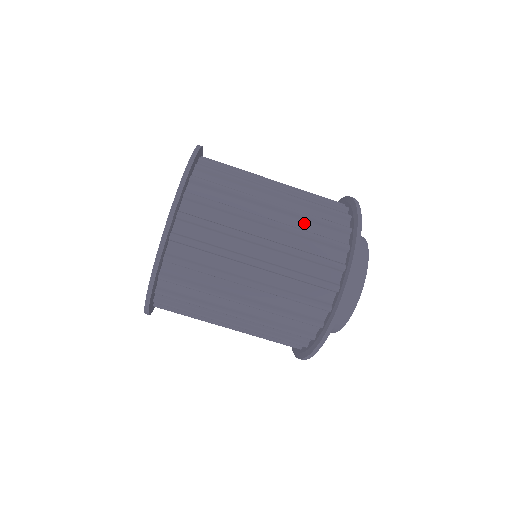
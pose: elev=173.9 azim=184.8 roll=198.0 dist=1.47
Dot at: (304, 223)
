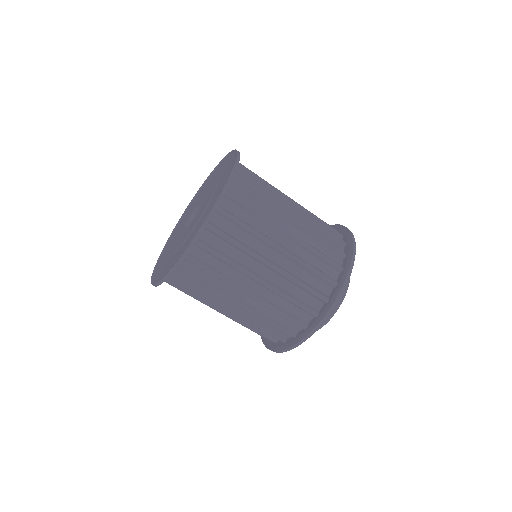
Dot at: occluded
